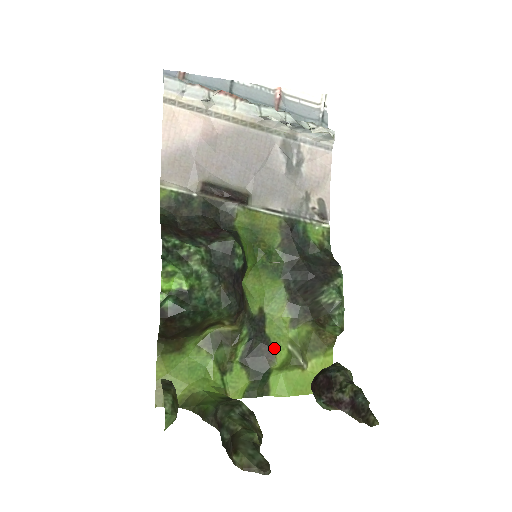
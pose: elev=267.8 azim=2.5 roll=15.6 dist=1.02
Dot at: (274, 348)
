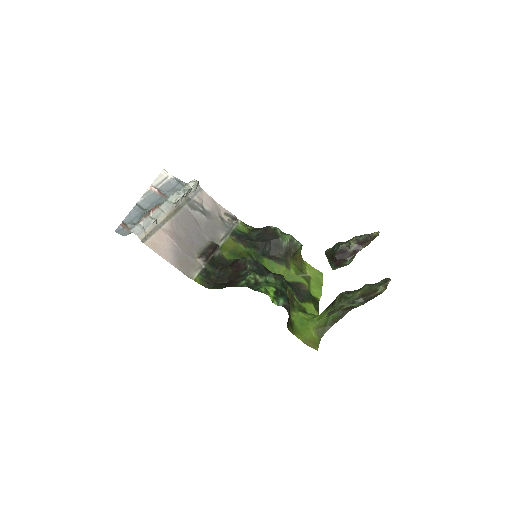
Dot at: (299, 282)
